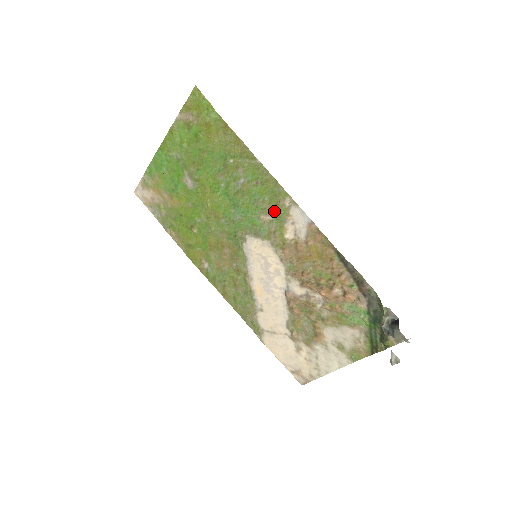
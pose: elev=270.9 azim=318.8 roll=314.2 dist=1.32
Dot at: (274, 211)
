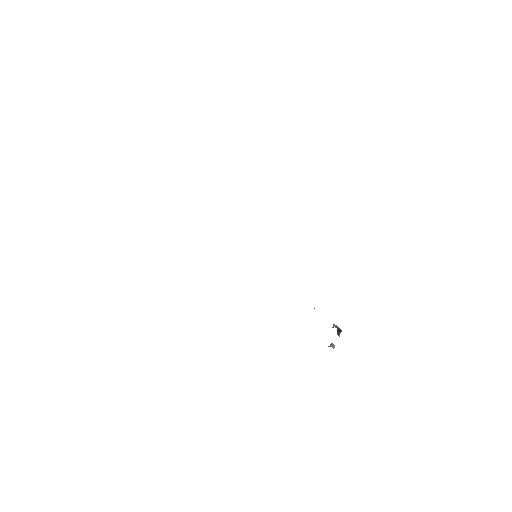
Dot at: occluded
